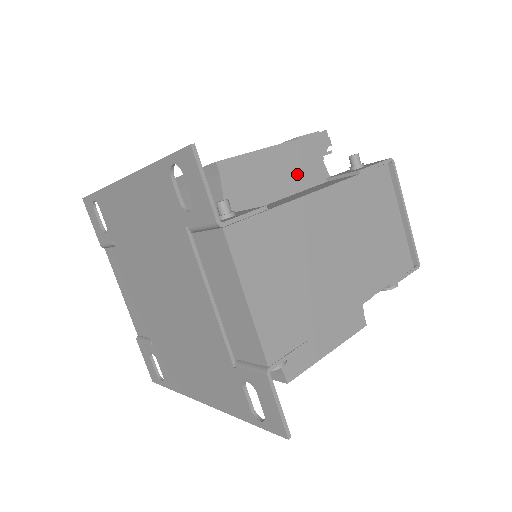
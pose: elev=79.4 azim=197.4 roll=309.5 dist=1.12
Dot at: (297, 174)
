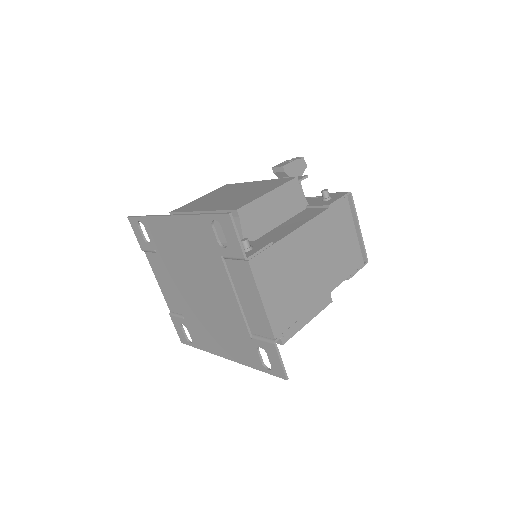
Dot at: (287, 207)
